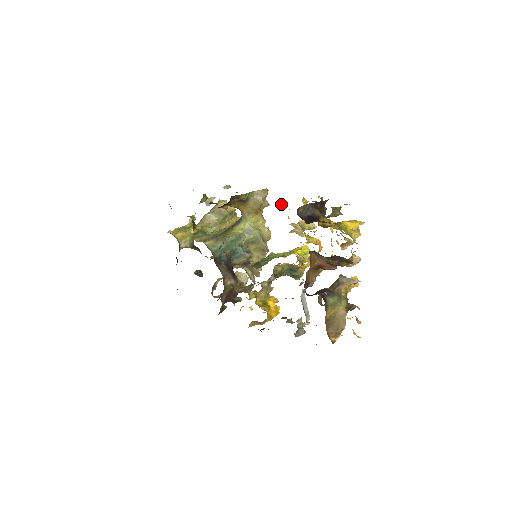
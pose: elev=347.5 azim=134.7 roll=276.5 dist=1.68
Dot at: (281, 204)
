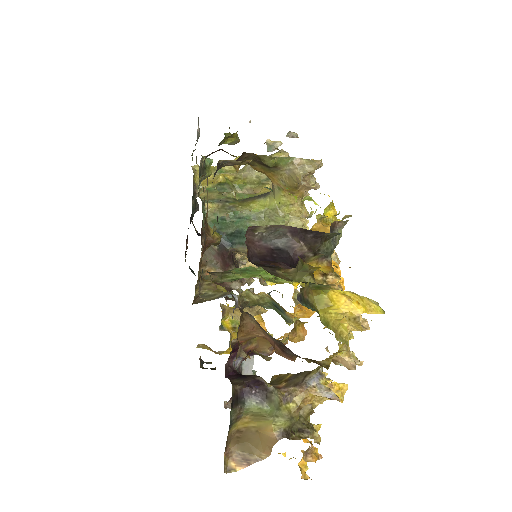
Dot at: occluded
